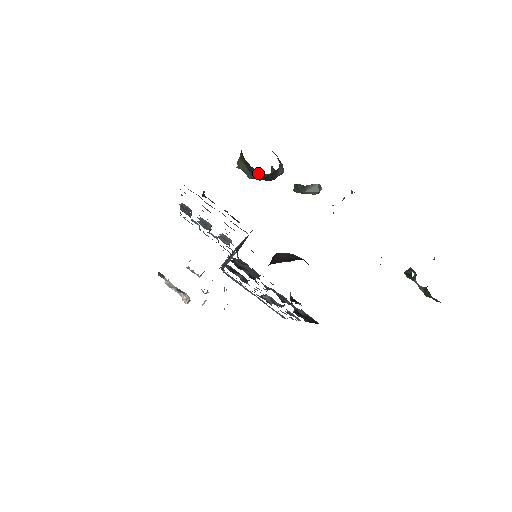
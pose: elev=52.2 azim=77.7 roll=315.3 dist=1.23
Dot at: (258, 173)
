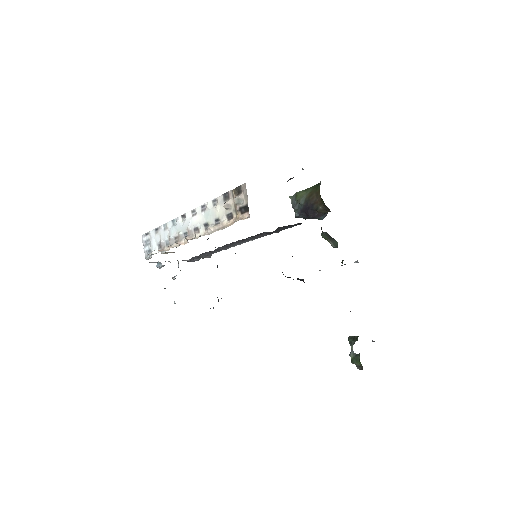
Dot at: (314, 205)
